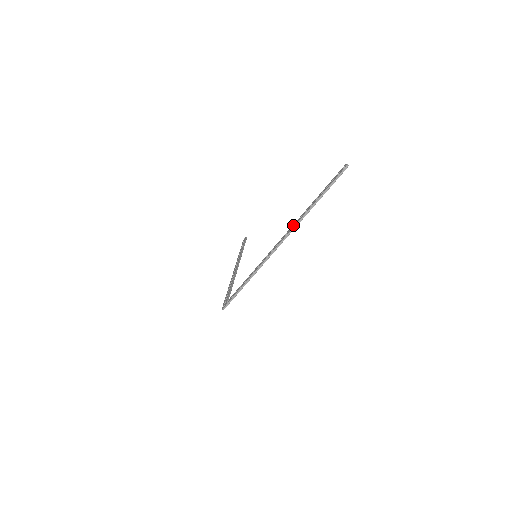
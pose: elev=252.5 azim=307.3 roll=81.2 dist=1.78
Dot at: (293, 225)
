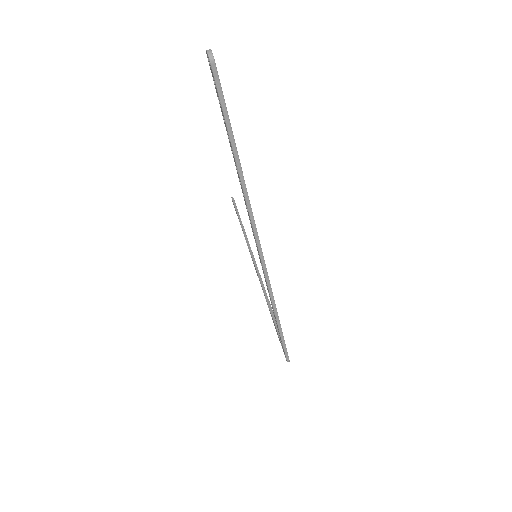
Dot at: occluded
